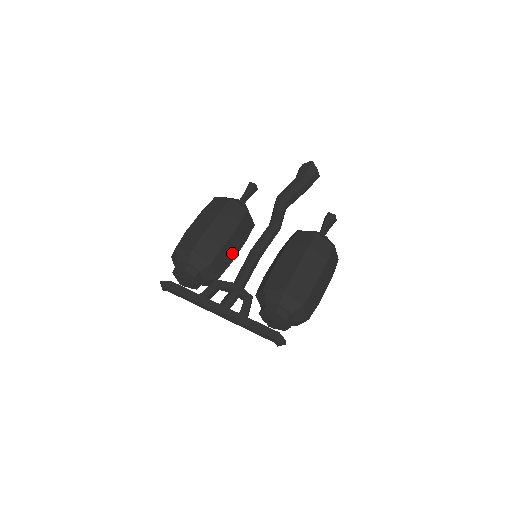
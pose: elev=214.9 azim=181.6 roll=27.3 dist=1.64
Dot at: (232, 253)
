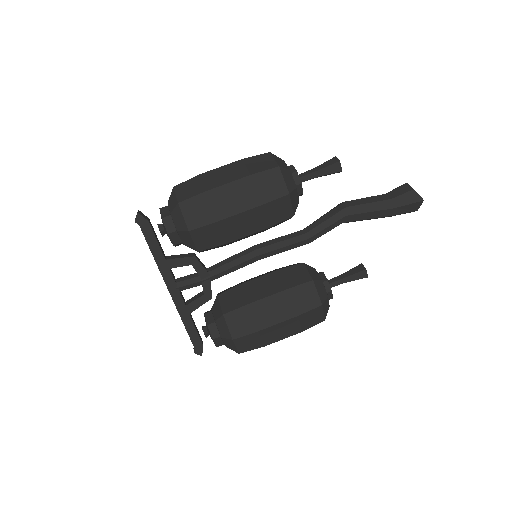
Dot at: (235, 241)
